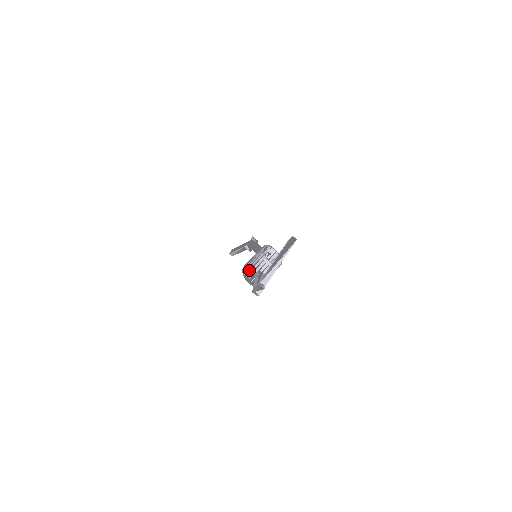
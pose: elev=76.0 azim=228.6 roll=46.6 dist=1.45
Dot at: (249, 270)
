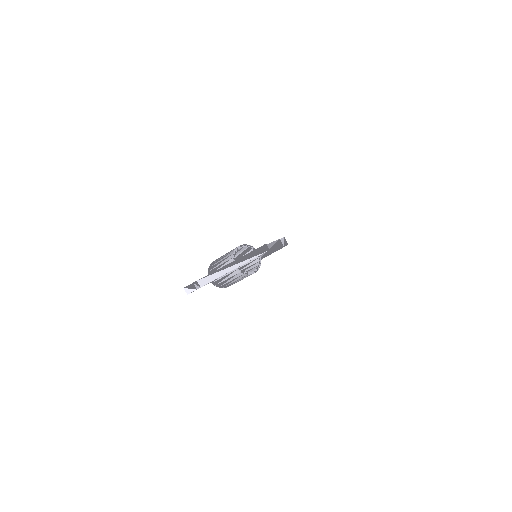
Dot at: (215, 264)
